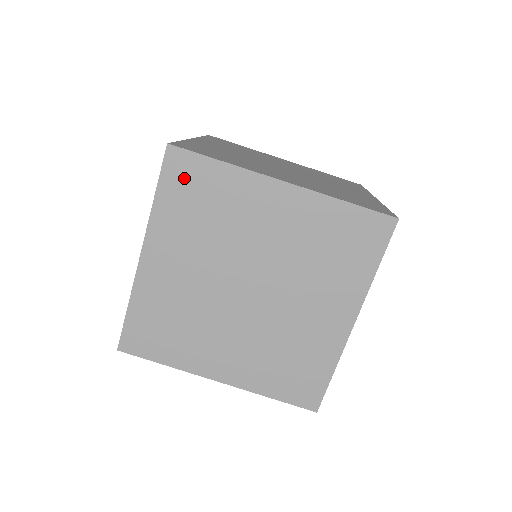
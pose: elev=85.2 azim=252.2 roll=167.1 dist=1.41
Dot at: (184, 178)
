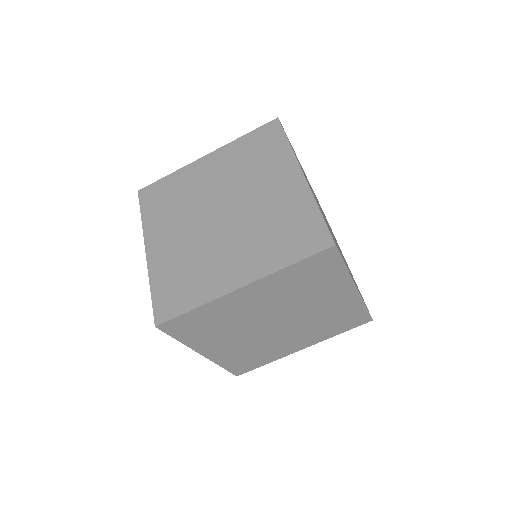
Dot at: (319, 265)
